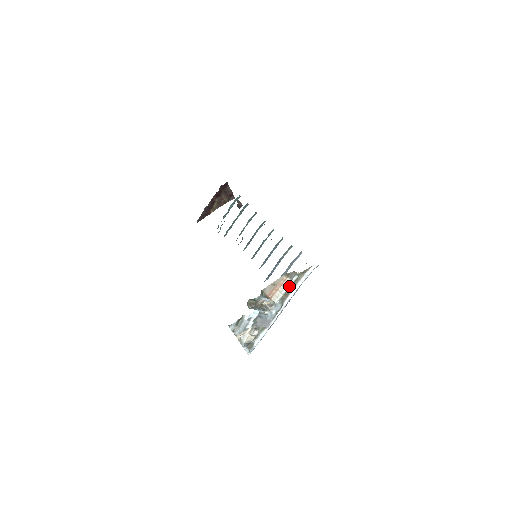
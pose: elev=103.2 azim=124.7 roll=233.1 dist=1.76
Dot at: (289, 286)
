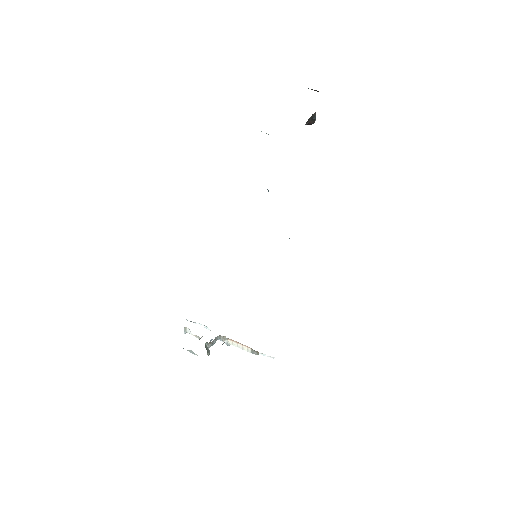
Dot at: (246, 350)
